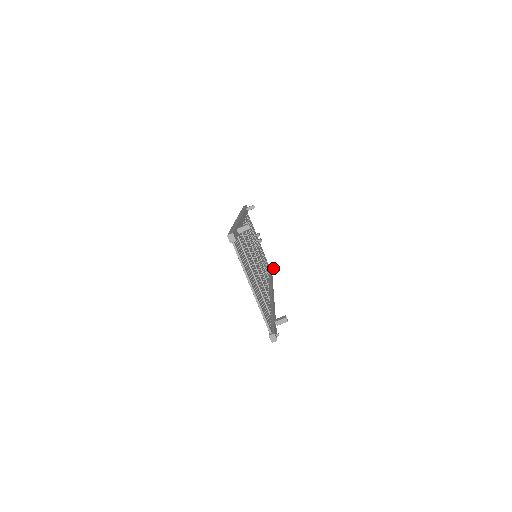
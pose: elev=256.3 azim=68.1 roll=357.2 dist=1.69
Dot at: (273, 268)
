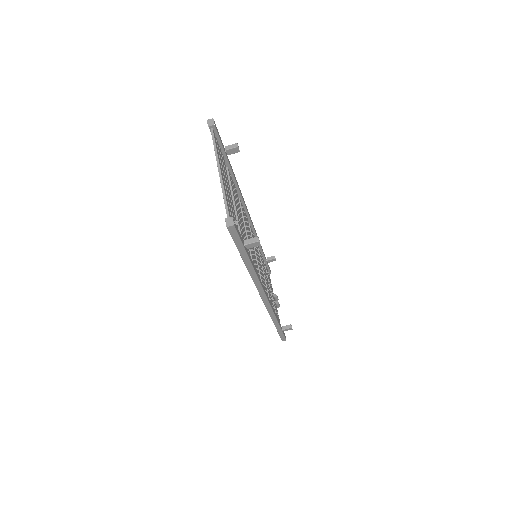
Dot at: (284, 326)
